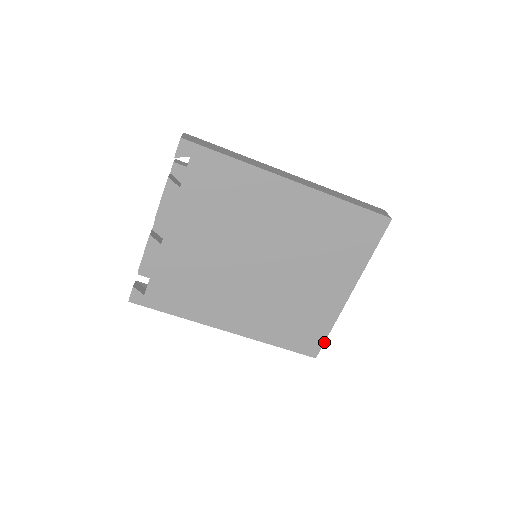
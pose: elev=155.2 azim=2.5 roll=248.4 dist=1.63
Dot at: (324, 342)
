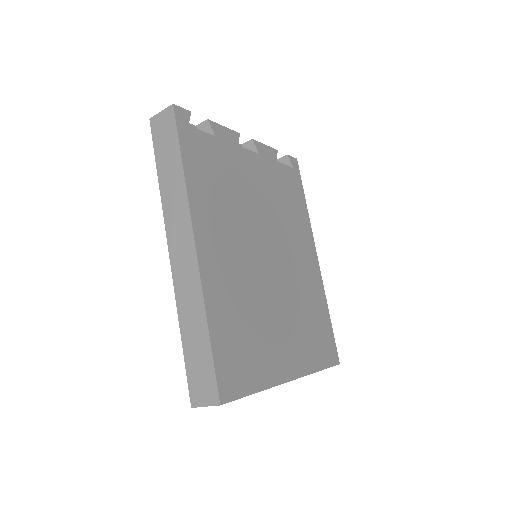
Dot at: (242, 397)
